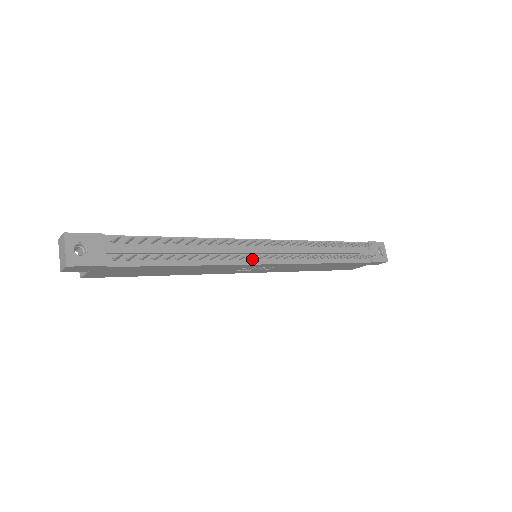
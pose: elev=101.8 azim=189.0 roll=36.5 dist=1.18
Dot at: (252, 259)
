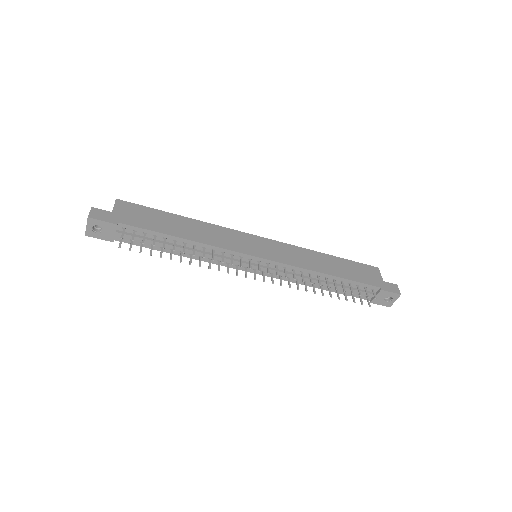
Dot at: occluded
